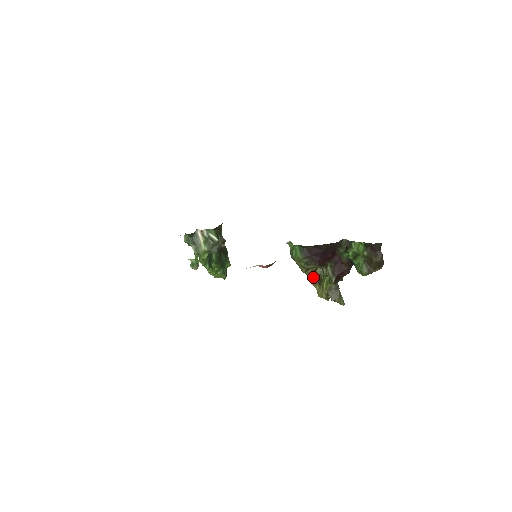
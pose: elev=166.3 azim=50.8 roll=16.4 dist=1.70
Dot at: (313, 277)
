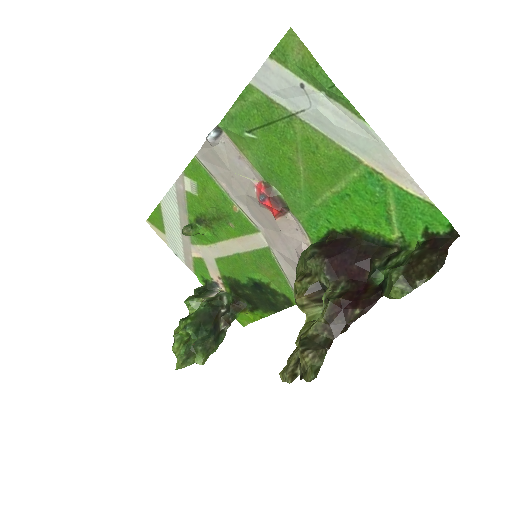
Dot at: occluded
